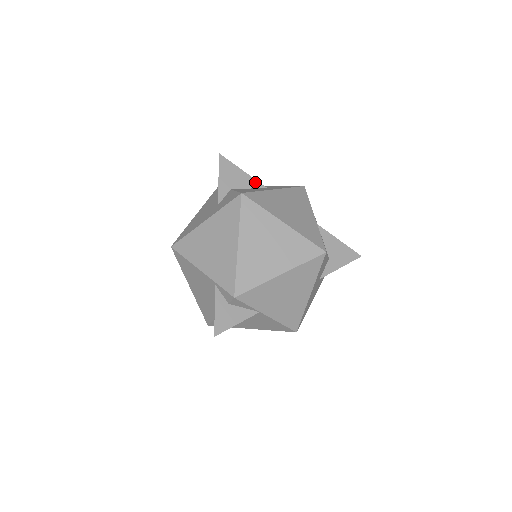
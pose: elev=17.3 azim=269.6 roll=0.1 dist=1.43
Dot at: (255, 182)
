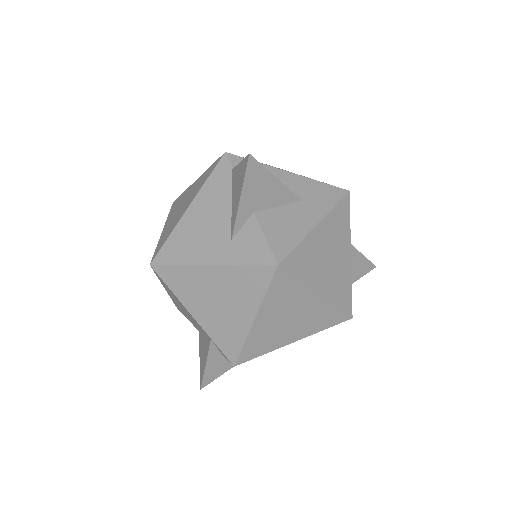
Dot at: (289, 194)
